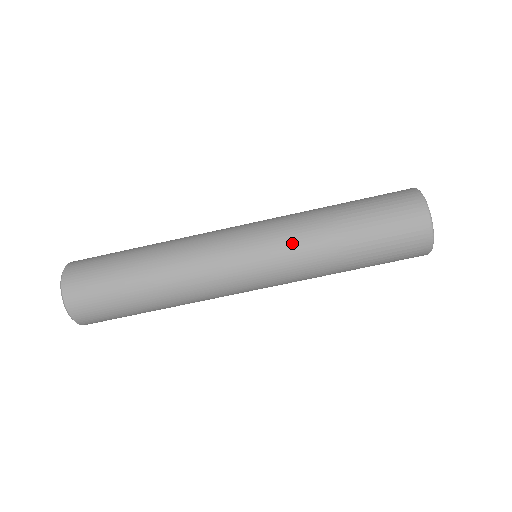
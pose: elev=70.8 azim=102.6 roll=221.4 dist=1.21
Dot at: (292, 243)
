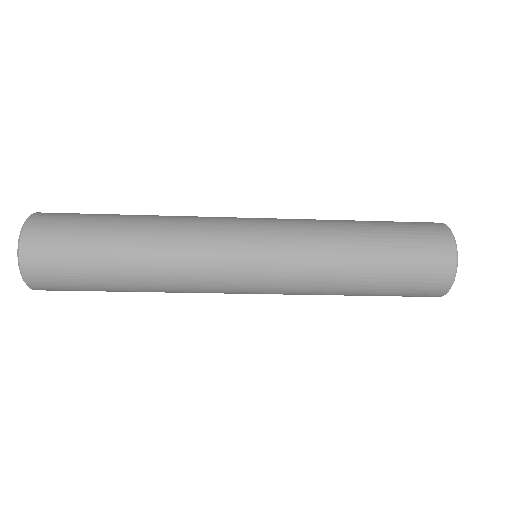
Dot at: (301, 290)
